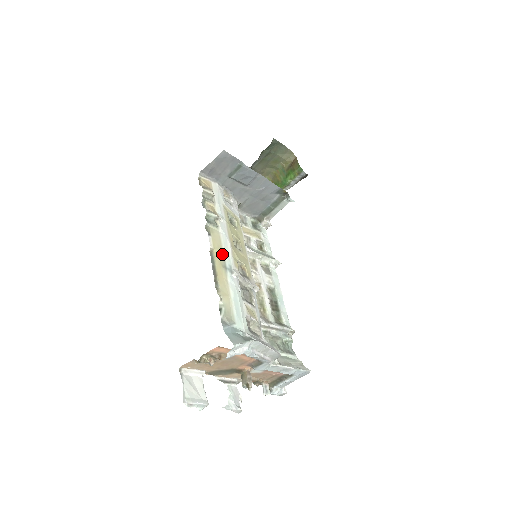
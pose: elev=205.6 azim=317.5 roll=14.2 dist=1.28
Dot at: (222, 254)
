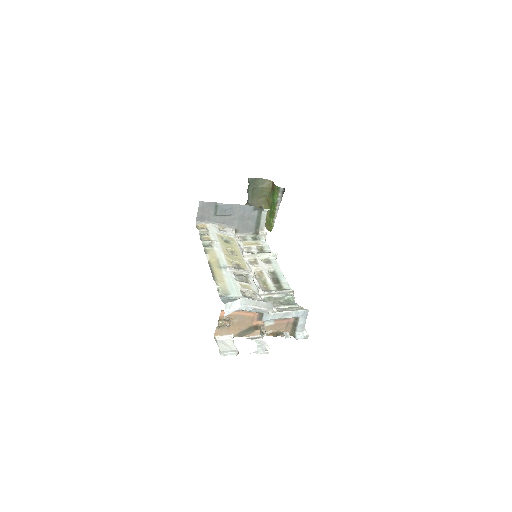
Dot at: (217, 261)
